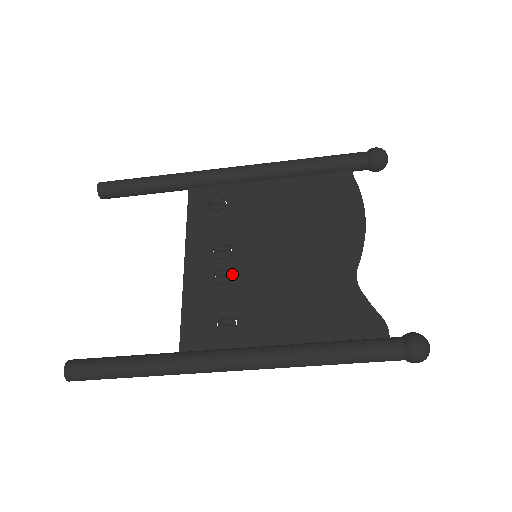
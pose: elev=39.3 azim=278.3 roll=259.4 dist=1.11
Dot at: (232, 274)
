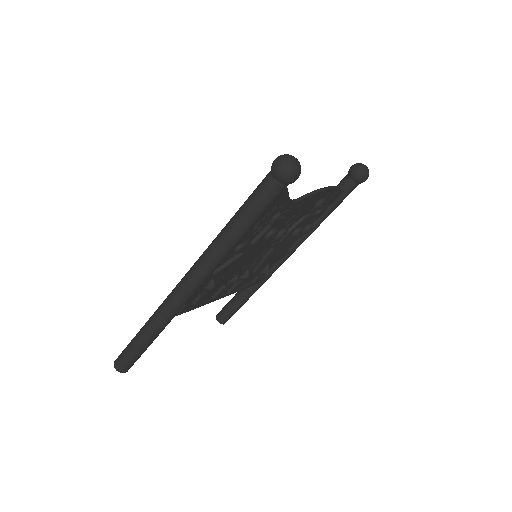
Dot at: occluded
